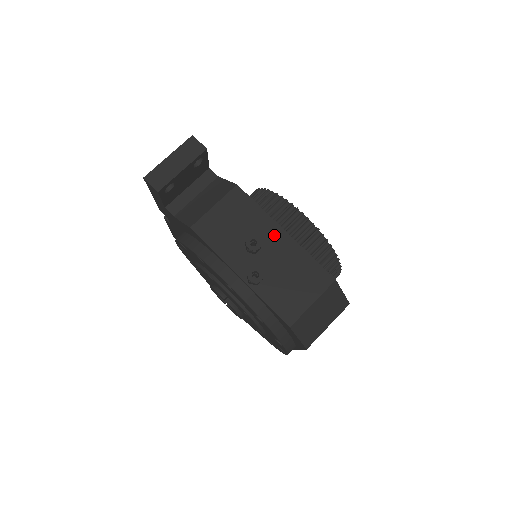
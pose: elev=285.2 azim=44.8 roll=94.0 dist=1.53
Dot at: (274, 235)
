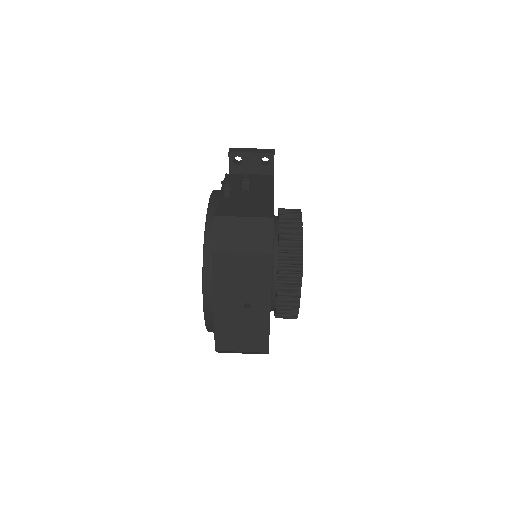
Dot at: (265, 192)
